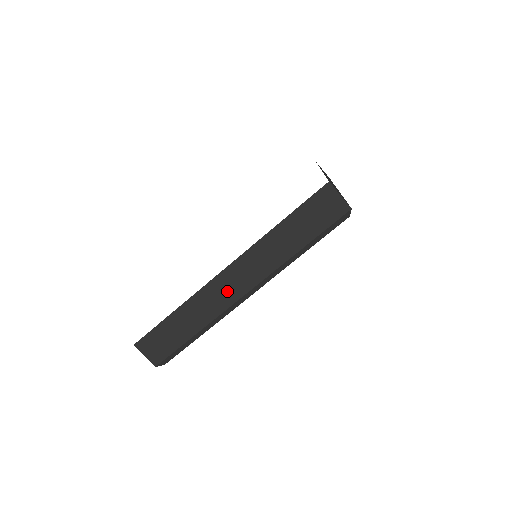
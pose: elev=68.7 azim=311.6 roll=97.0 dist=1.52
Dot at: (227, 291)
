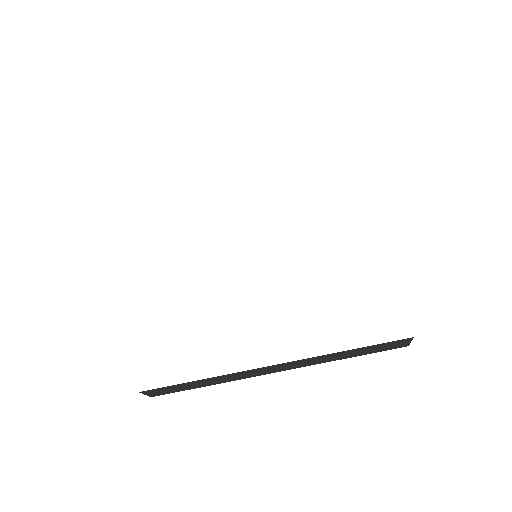
Dot at: (262, 372)
